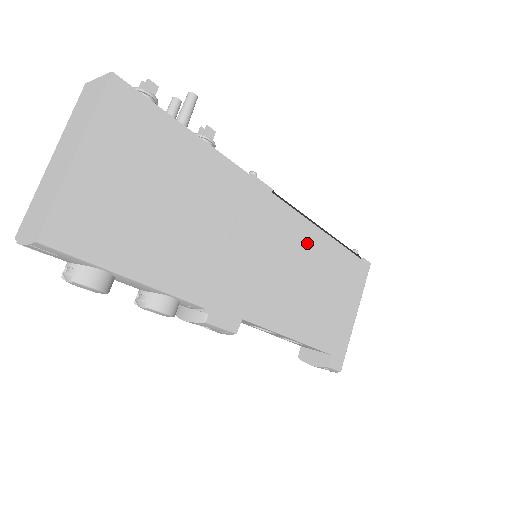
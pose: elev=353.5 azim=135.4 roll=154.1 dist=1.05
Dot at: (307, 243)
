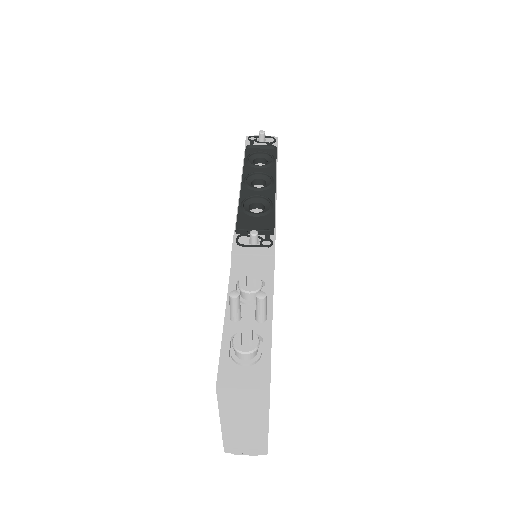
Dot at: occluded
